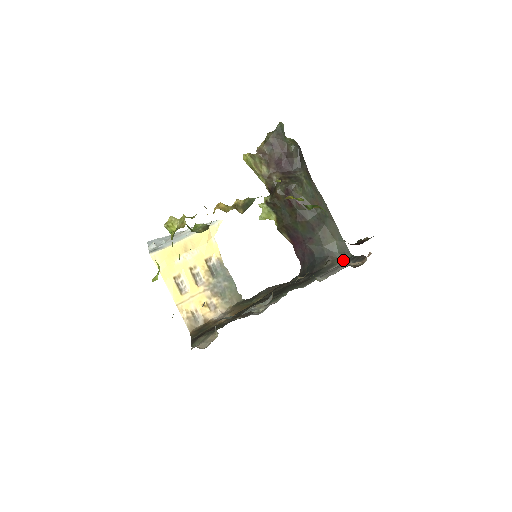
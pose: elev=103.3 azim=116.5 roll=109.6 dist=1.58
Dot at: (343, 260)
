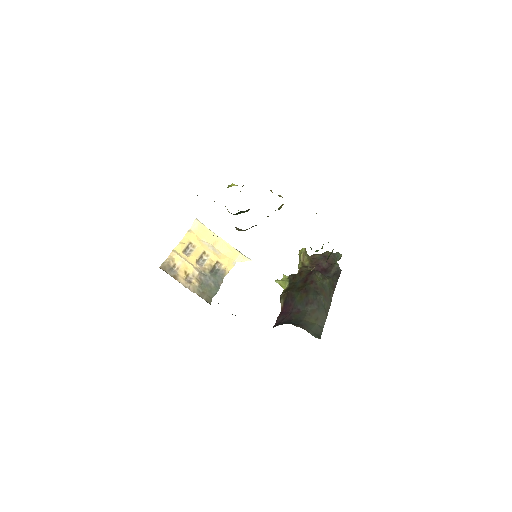
Dot at: occluded
